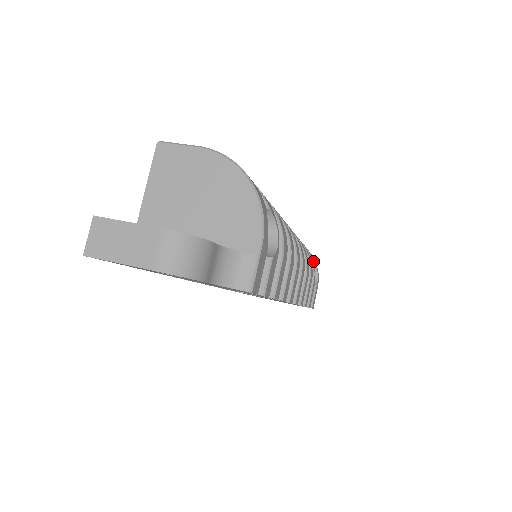
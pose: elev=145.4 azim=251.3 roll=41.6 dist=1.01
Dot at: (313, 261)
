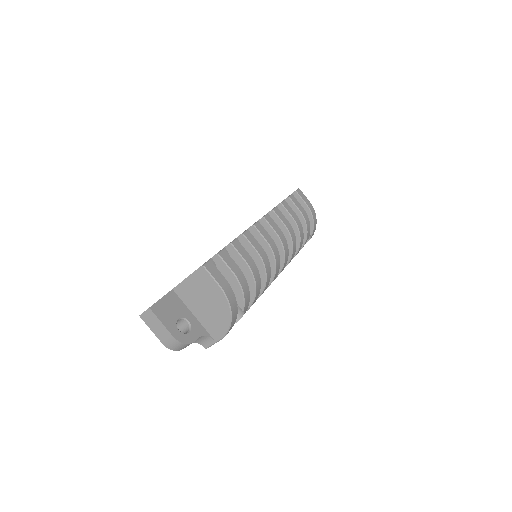
Dot at: (311, 233)
